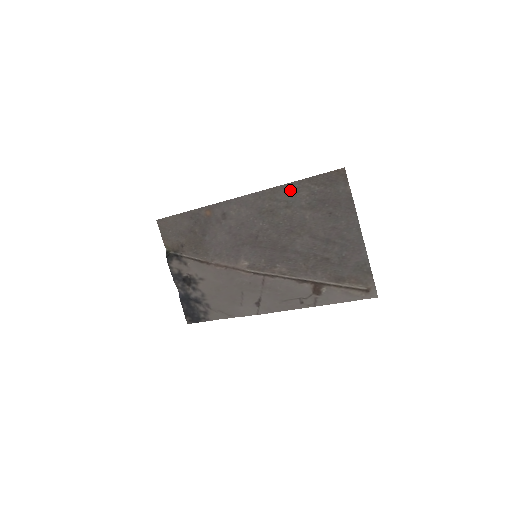
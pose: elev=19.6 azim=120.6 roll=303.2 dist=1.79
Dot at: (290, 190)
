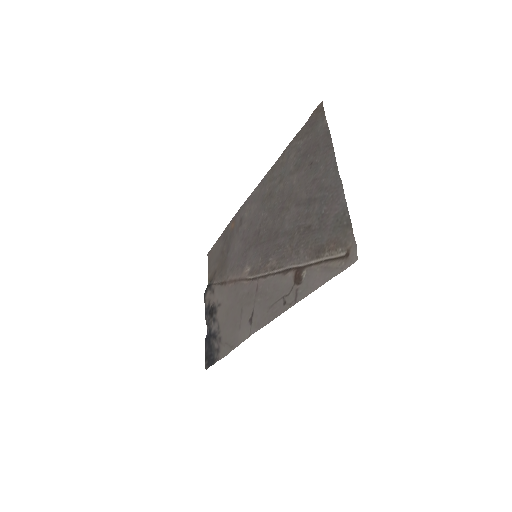
Dot at: (283, 160)
